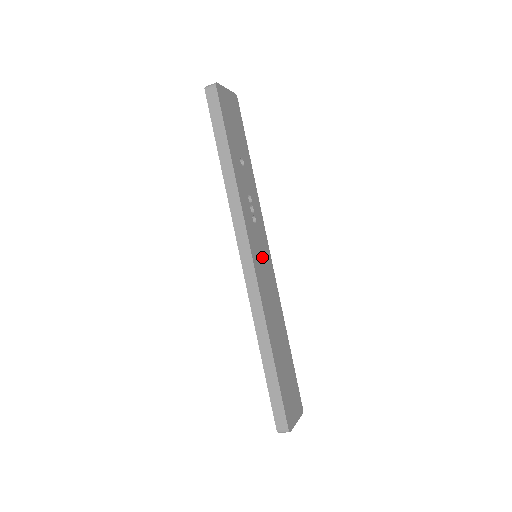
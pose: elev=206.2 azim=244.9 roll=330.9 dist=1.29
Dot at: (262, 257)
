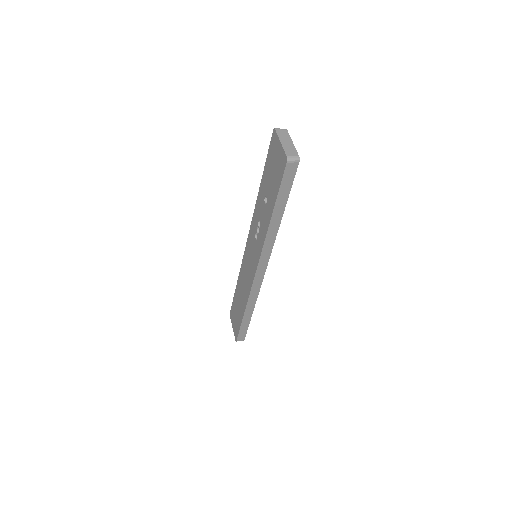
Dot at: occluded
